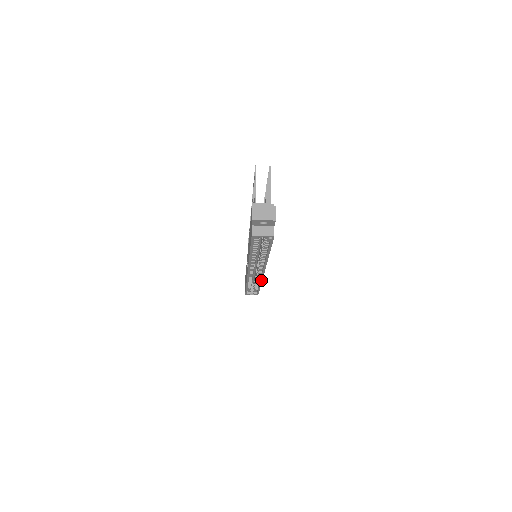
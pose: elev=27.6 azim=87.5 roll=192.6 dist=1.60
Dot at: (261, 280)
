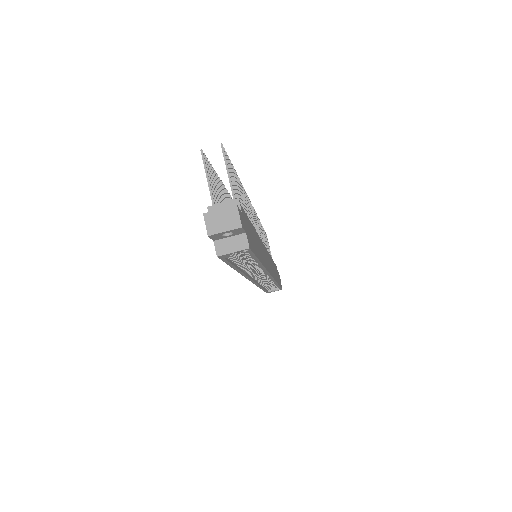
Dot at: (274, 281)
